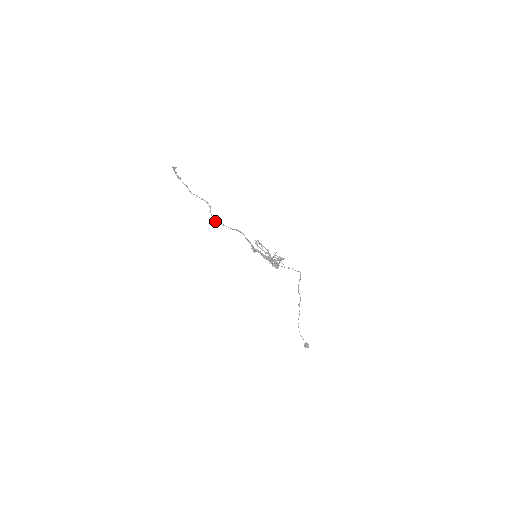
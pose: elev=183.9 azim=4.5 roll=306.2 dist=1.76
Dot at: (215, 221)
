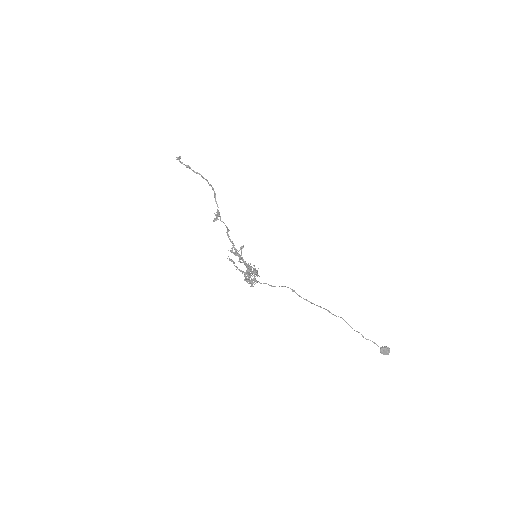
Dot at: (217, 216)
